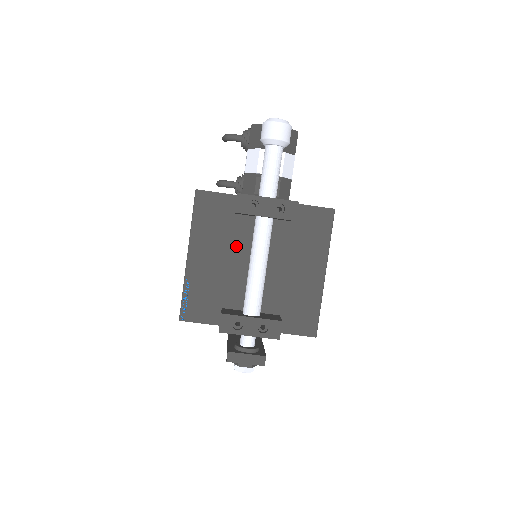
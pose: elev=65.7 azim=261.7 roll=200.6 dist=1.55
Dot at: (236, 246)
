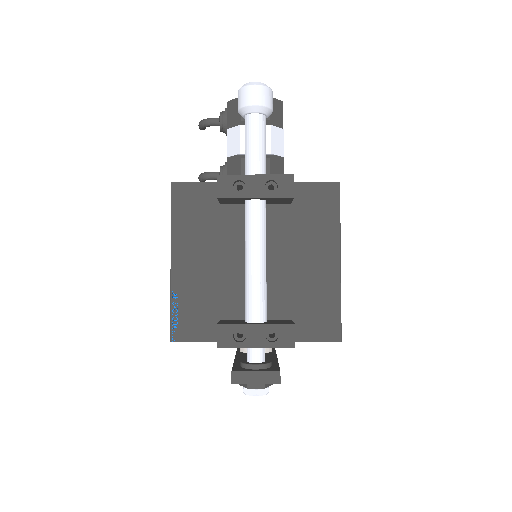
Dot at: (227, 242)
